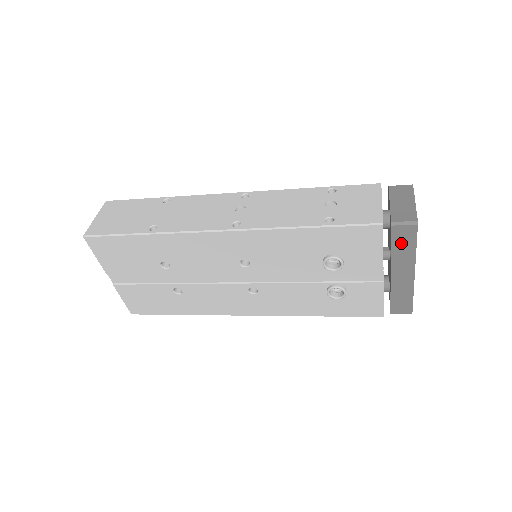
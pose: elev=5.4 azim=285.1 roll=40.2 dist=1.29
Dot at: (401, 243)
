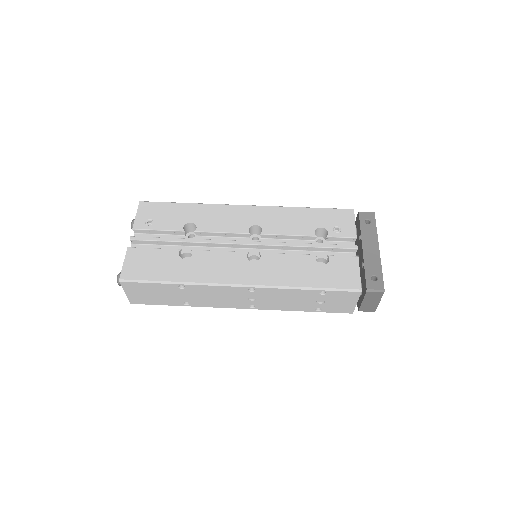
Dot at: occluded
